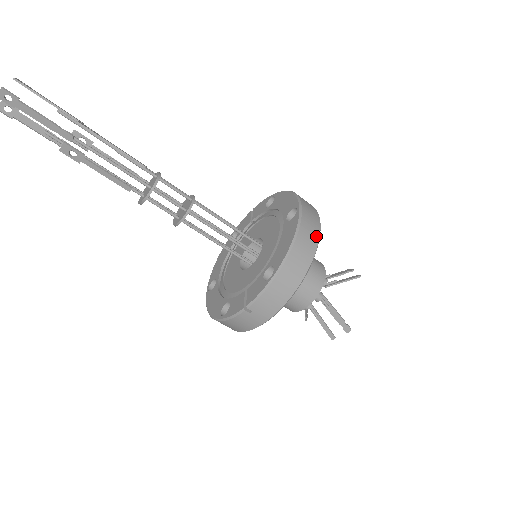
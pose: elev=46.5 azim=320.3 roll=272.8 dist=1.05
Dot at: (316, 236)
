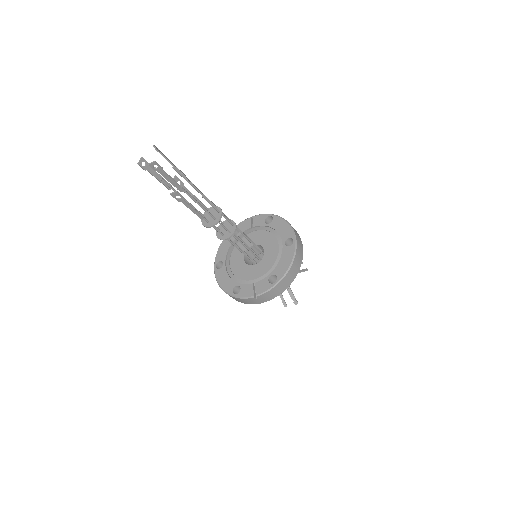
Dot at: (301, 259)
